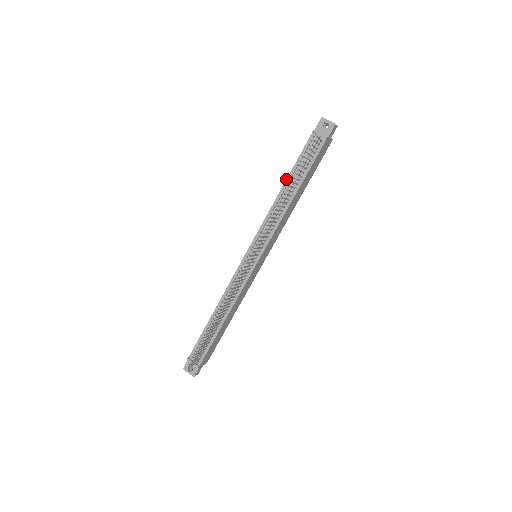
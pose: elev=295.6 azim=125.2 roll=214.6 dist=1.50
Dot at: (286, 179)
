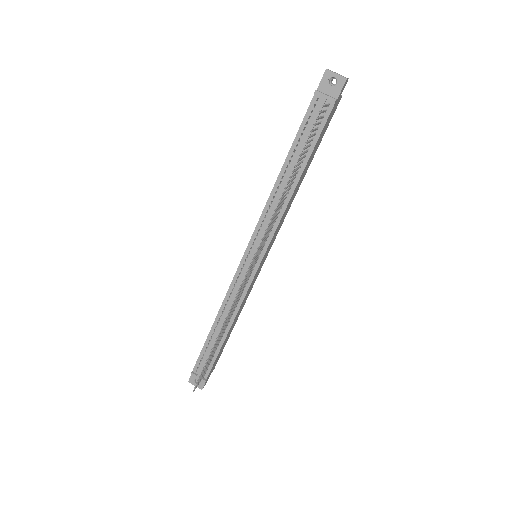
Dot at: occluded
